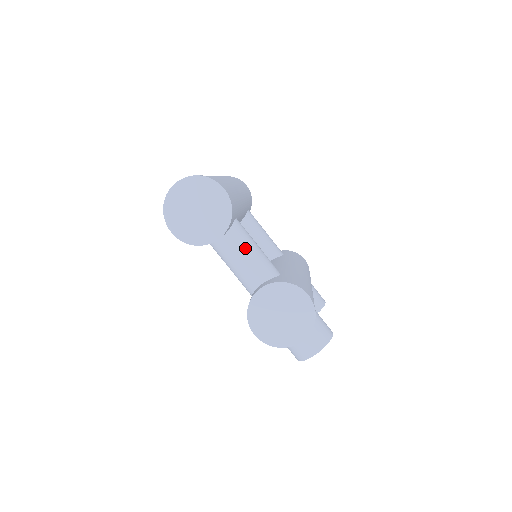
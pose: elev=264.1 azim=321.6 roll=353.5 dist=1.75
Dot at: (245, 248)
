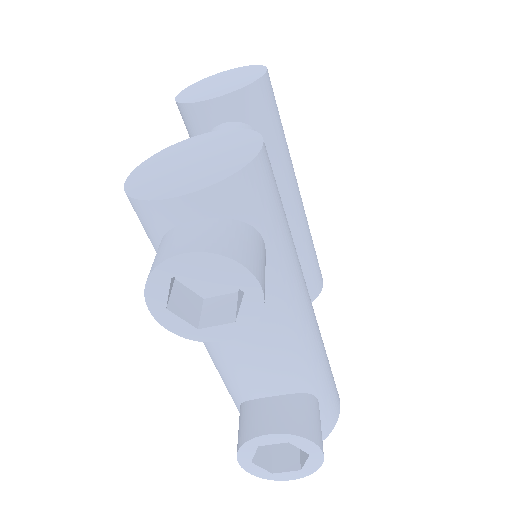
Dot at: occluded
